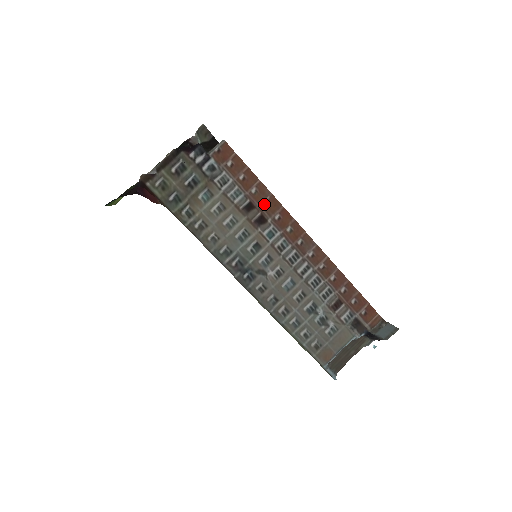
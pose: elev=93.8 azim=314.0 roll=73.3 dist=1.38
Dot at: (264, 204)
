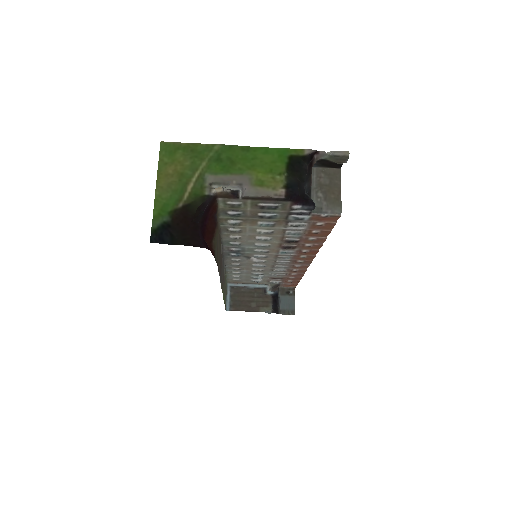
Dot at: (307, 244)
